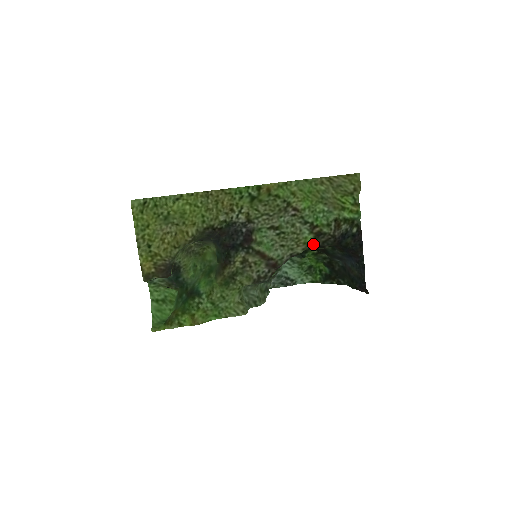
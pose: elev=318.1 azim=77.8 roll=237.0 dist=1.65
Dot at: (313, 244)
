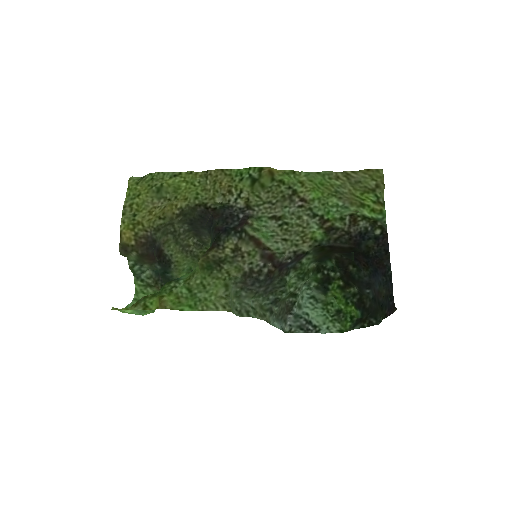
Dot at: (322, 240)
